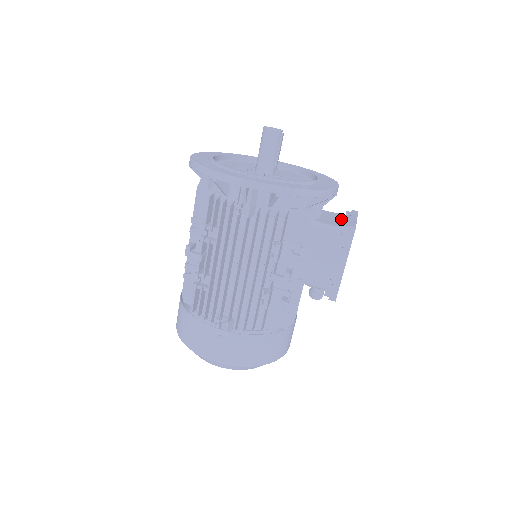
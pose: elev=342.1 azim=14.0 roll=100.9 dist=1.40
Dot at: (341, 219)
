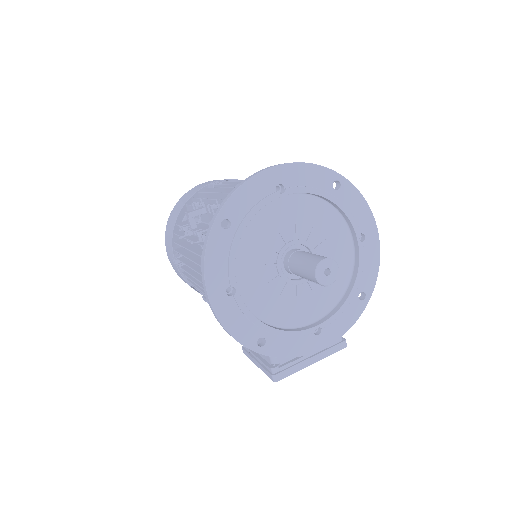
Dot at: occluded
